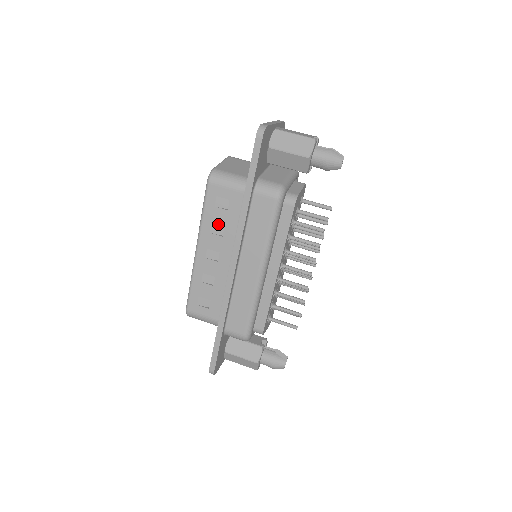
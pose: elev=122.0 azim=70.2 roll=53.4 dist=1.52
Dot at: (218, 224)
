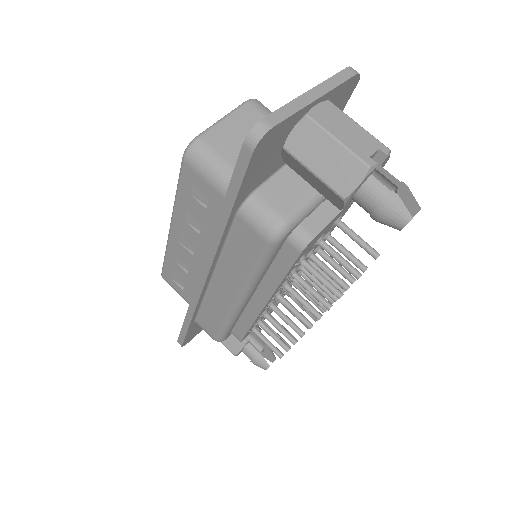
Dot at: (194, 217)
